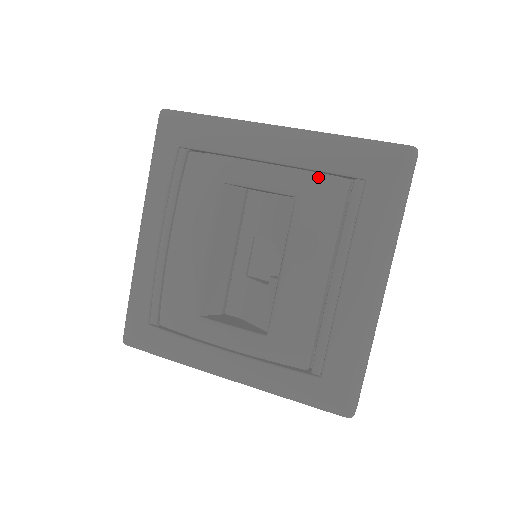
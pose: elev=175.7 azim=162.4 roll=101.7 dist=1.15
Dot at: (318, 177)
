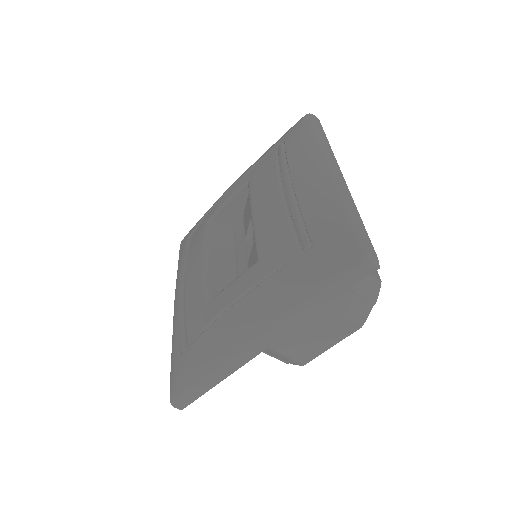
Dot at: (257, 166)
